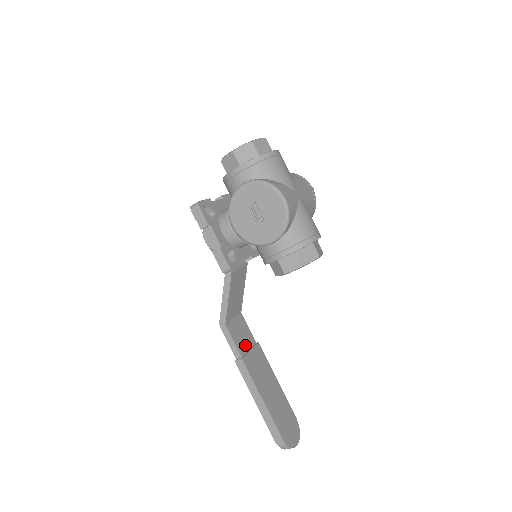
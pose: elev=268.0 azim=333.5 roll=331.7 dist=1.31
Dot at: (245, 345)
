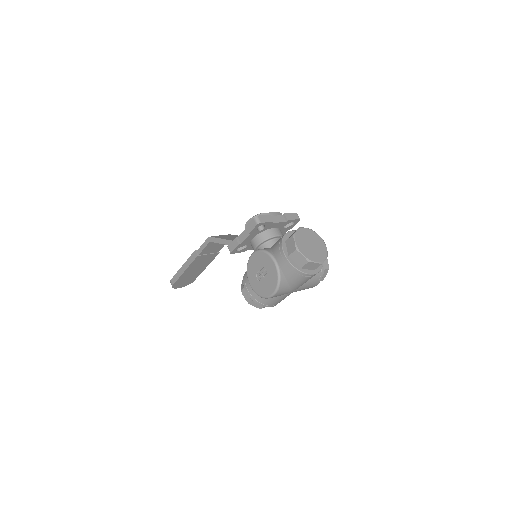
Dot at: (209, 251)
